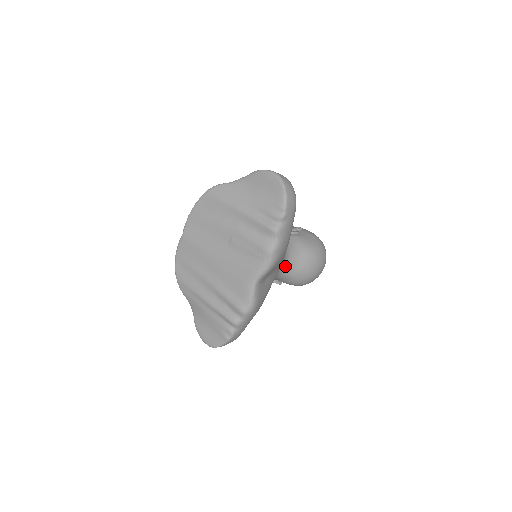
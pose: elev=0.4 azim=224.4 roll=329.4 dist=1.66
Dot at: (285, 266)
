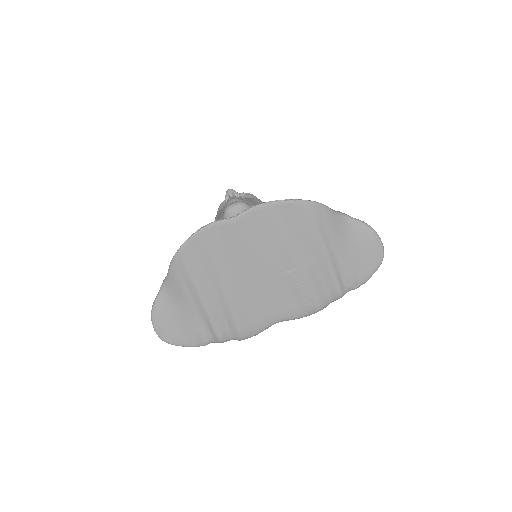
Dot at: occluded
